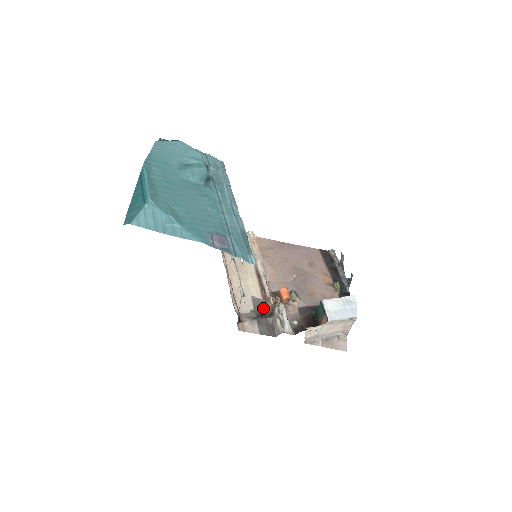
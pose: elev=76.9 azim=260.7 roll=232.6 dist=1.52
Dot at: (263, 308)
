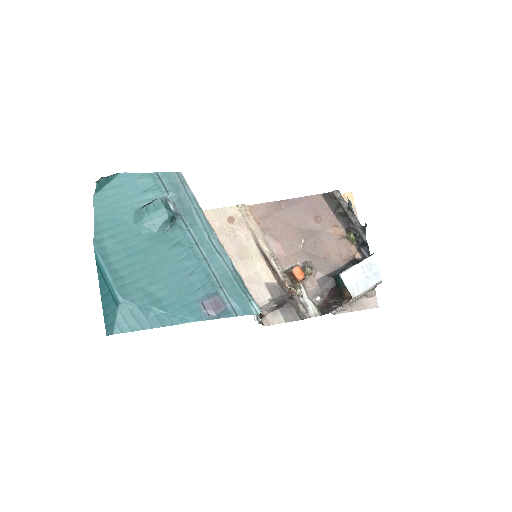
Dot at: (281, 292)
